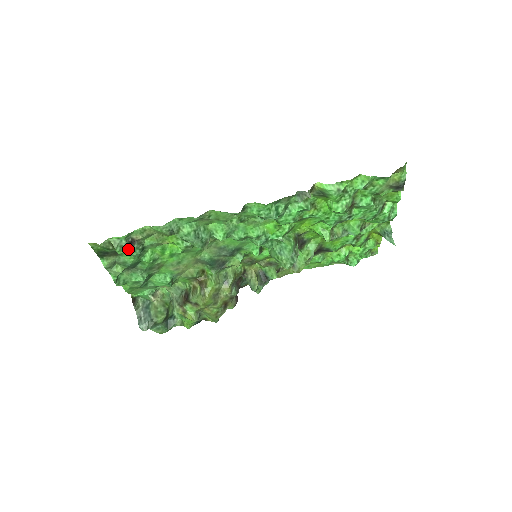
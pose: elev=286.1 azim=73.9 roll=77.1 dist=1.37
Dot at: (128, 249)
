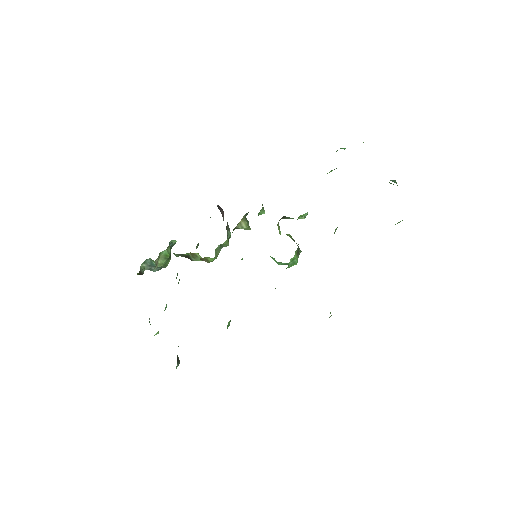
Dot at: (178, 362)
